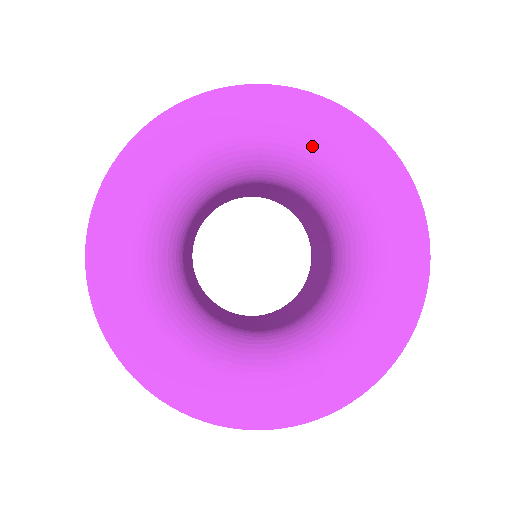
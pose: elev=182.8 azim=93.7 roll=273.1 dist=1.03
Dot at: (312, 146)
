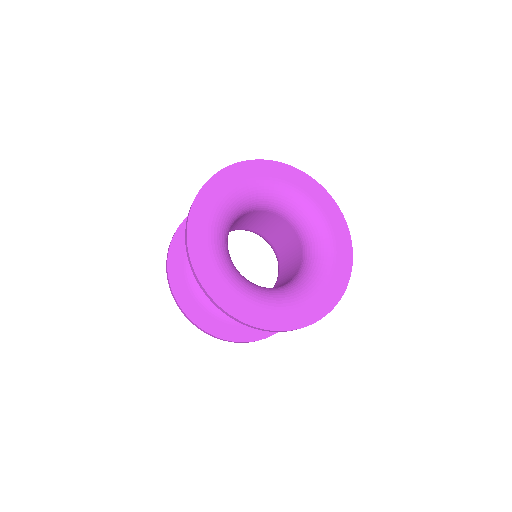
Dot at: (293, 190)
